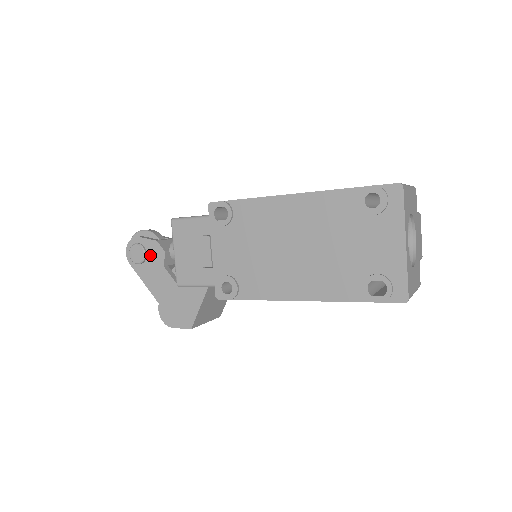
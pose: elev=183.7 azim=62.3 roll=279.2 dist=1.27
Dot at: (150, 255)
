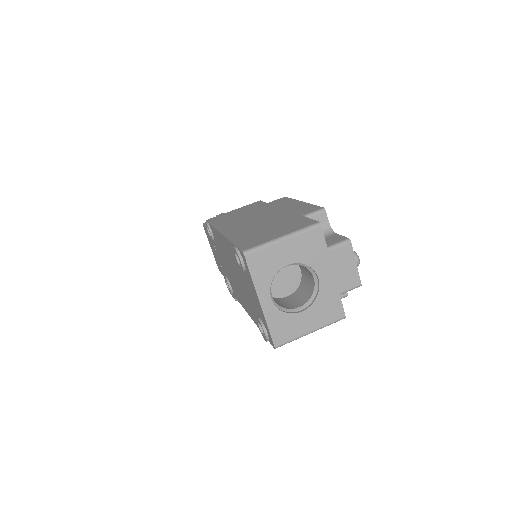
Dot at: occluded
